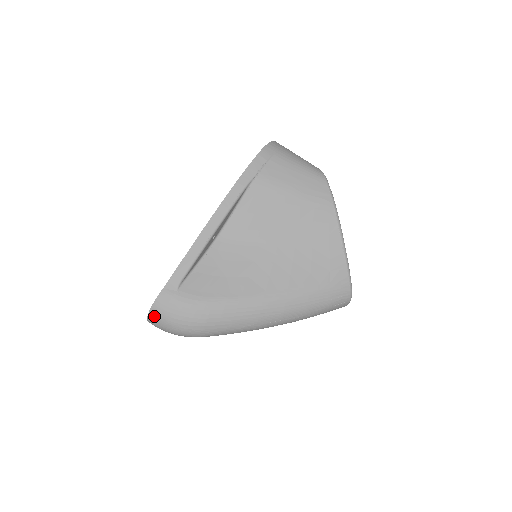
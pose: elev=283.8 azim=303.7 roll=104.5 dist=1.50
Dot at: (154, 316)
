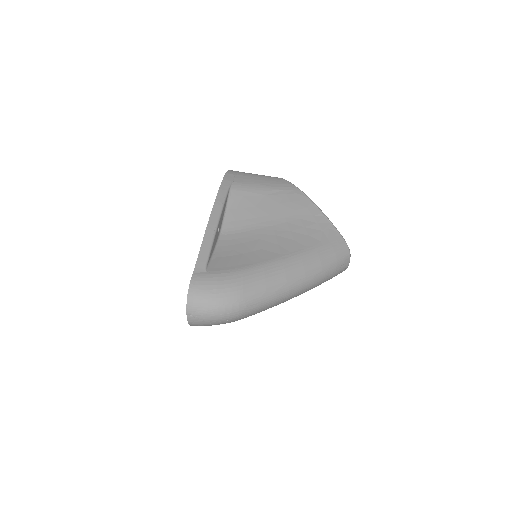
Dot at: (193, 301)
